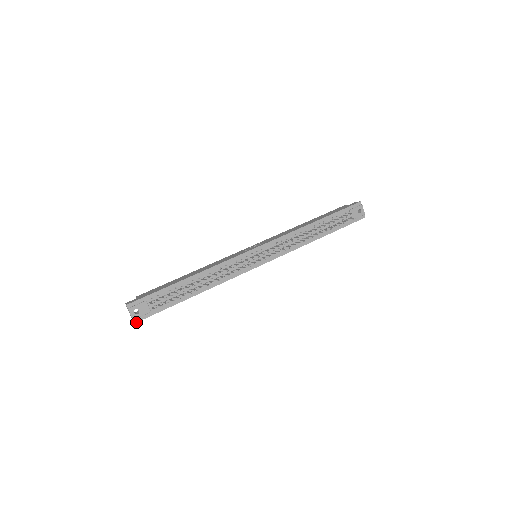
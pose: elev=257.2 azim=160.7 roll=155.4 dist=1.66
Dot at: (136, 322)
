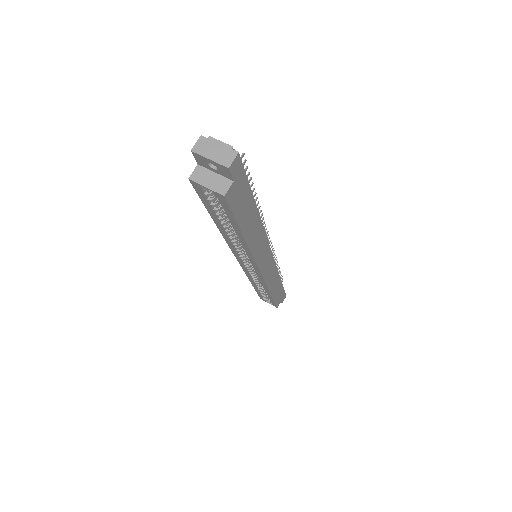
Dot at: (238, 154)
